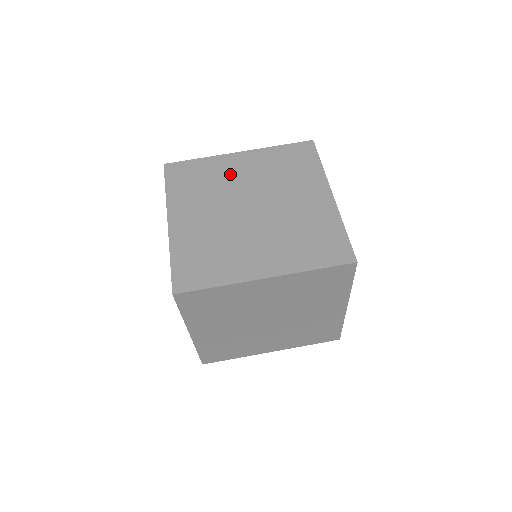
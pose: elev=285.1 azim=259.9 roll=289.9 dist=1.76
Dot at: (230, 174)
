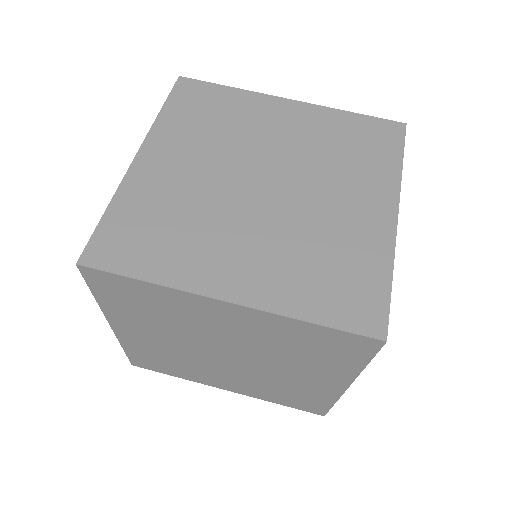
Dot at: (261, 124)
